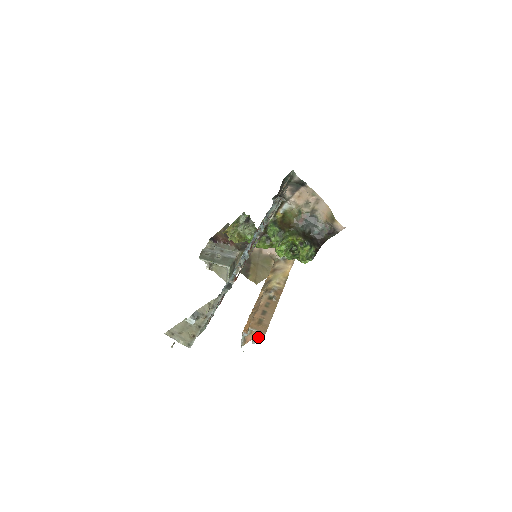
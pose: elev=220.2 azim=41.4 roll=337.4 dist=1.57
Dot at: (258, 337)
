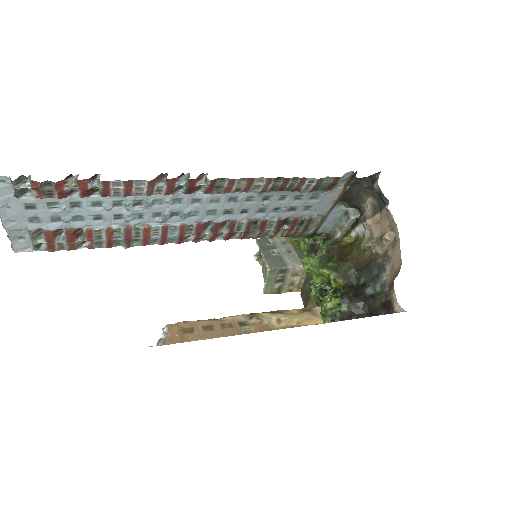
Dot at: (163, 341)
